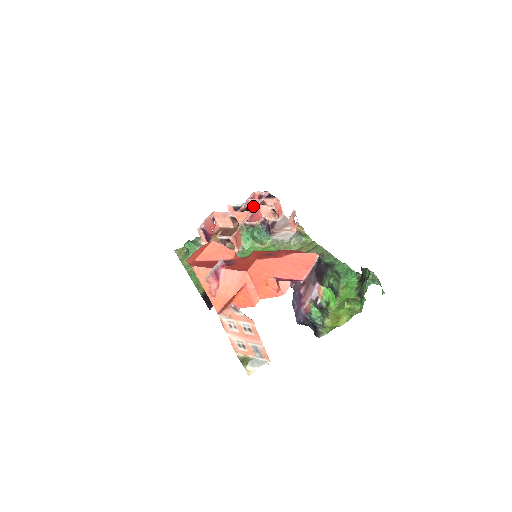
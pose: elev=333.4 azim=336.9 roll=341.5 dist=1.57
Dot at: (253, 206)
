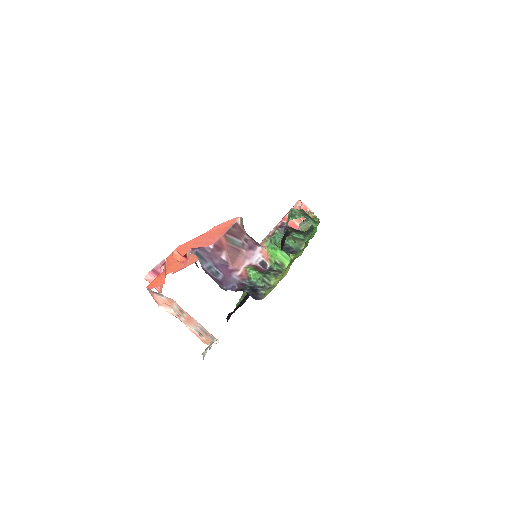
Dot at: occluded
